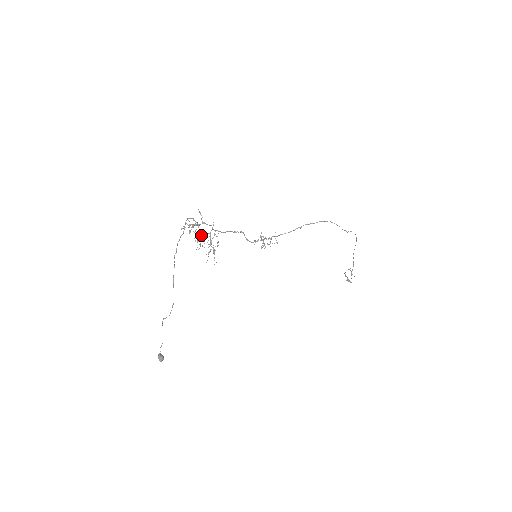
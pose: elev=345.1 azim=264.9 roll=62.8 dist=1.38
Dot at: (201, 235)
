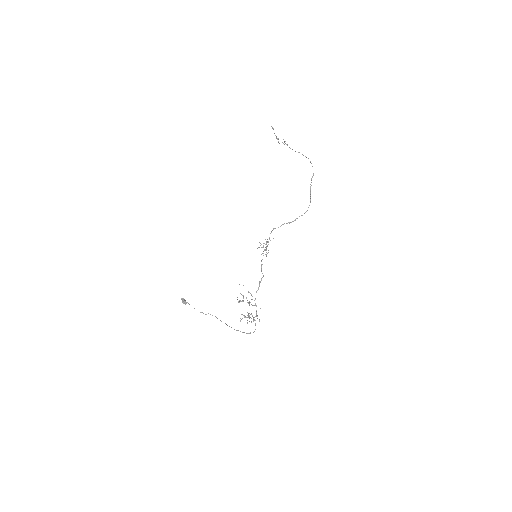
Dot at: (251, 314)
